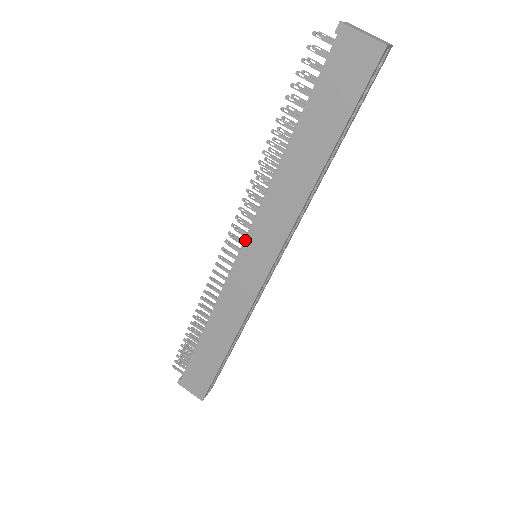
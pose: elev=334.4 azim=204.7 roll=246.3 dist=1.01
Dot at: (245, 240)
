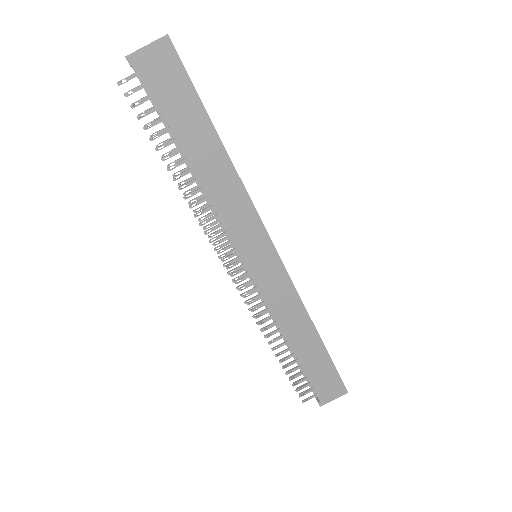
Dot at: (239, 254)
